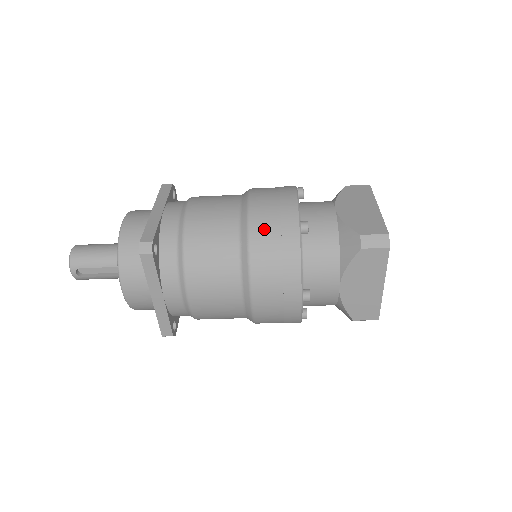
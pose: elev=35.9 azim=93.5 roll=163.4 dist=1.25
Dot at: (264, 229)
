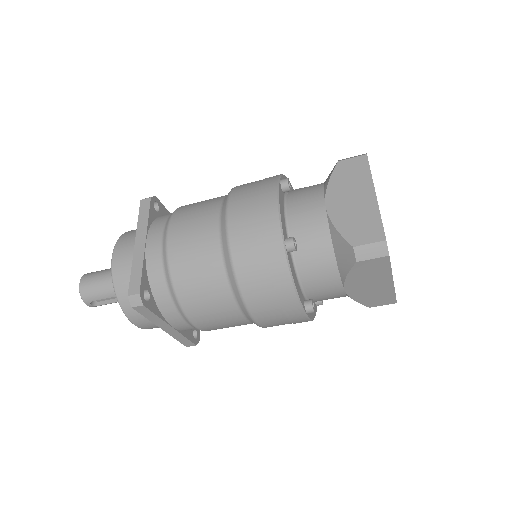
Dot at: (247, 257)
